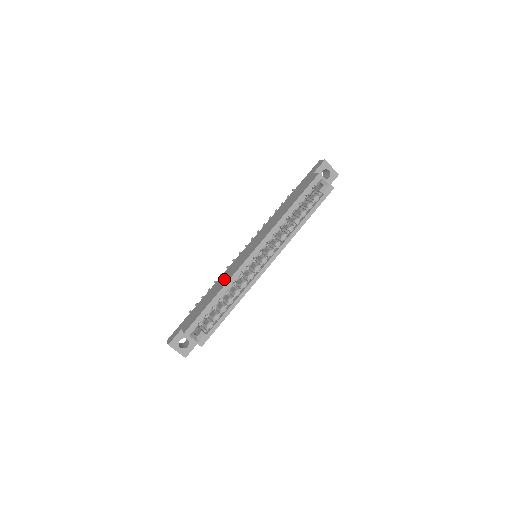
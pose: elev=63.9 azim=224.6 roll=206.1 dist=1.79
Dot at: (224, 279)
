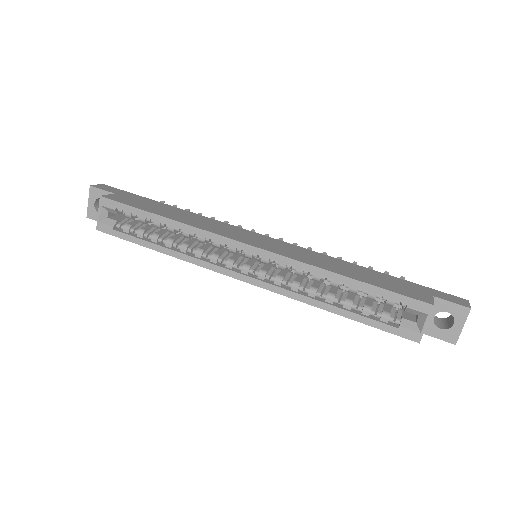
Dot at: (199, 221)
